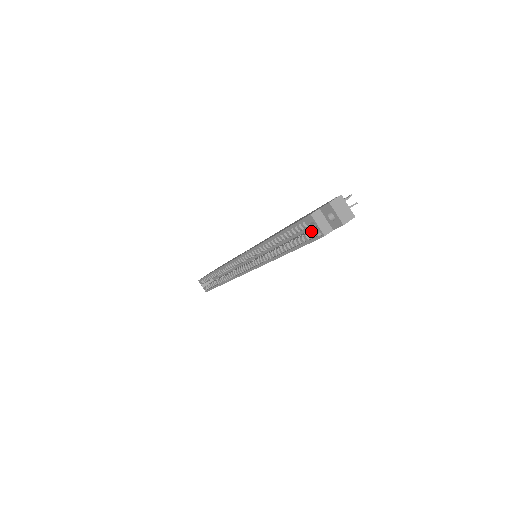
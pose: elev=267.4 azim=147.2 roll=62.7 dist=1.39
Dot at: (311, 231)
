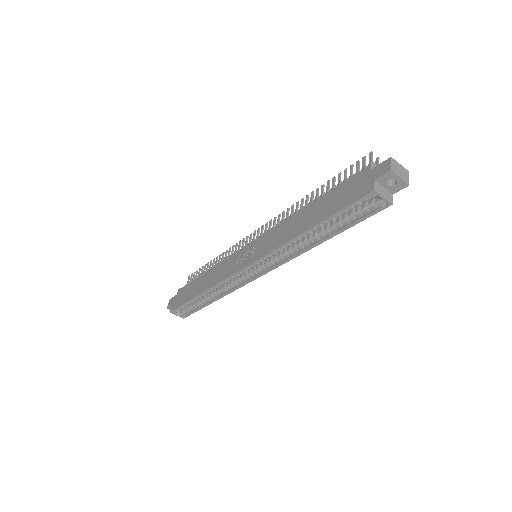
Dot at: (365, 206)
